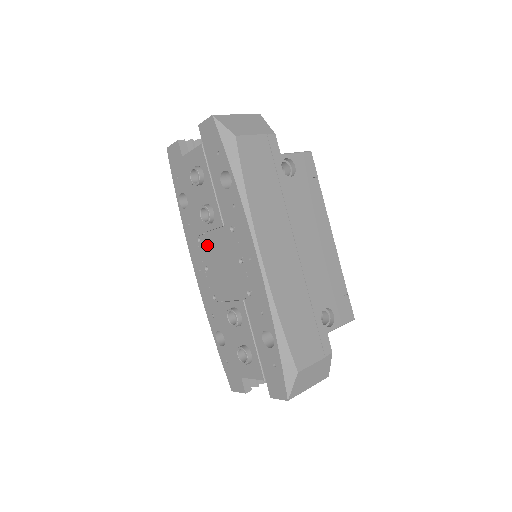
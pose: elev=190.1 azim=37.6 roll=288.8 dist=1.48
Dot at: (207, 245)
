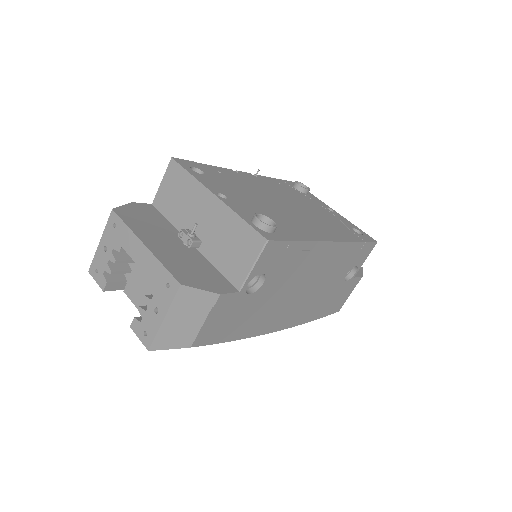
Dot at: occluded
